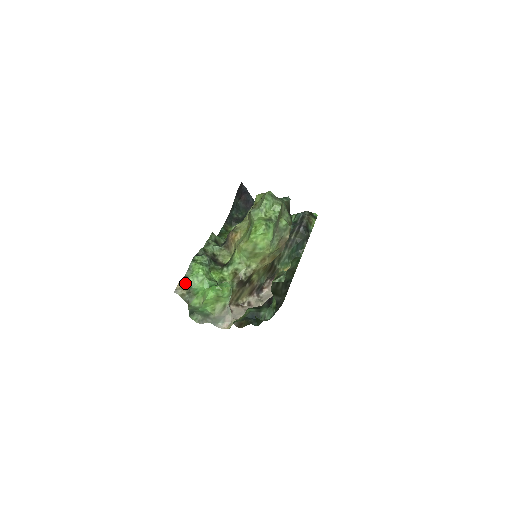
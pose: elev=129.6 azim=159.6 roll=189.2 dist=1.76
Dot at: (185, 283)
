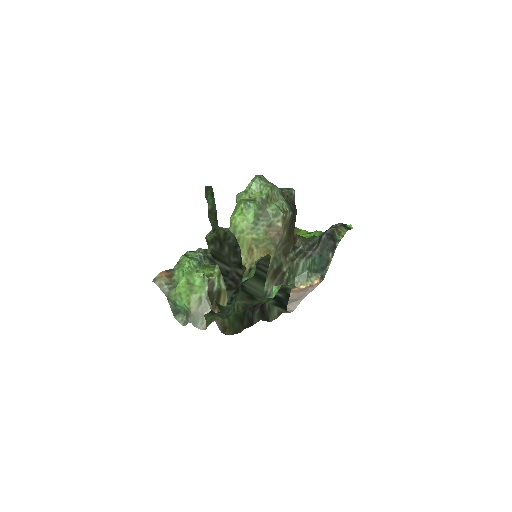
Dot at: (168, 275)
